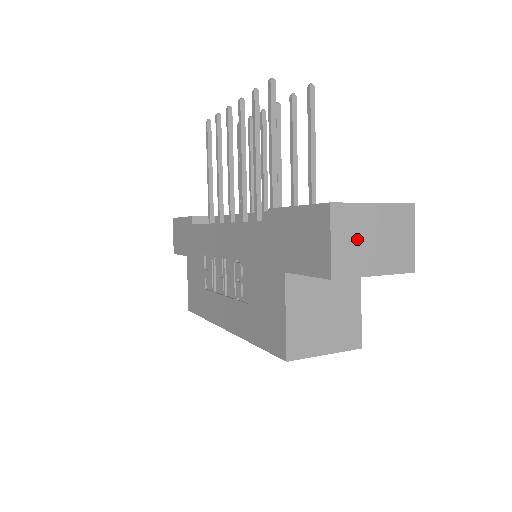
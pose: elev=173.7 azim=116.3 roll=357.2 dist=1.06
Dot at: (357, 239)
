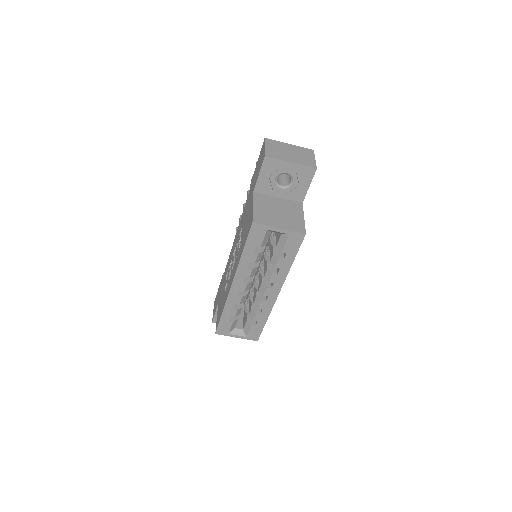
Dot at: (280, 150)
